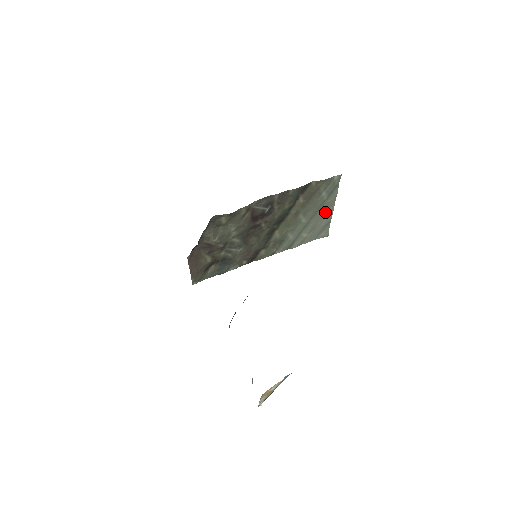
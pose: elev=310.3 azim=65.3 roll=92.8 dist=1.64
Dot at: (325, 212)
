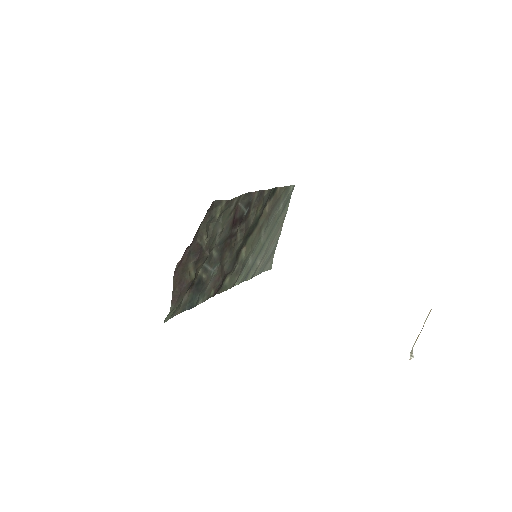
Dot at: (276, 234)
